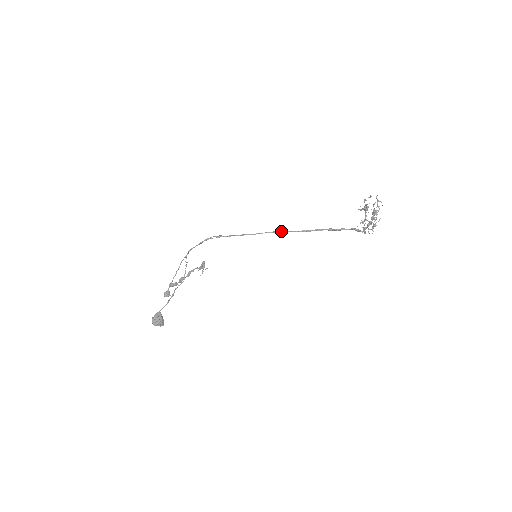
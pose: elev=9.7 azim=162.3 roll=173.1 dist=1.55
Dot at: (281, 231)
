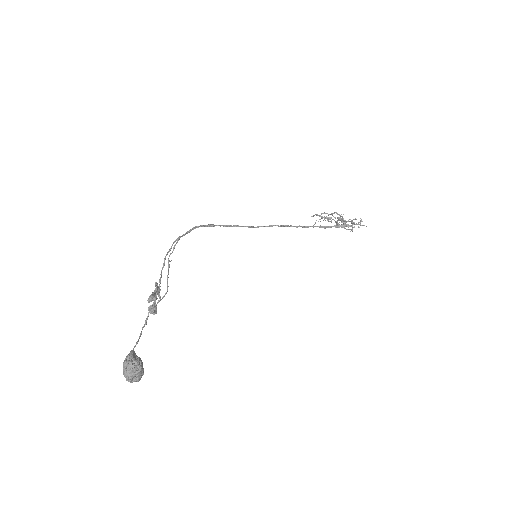
Dot at: occluded
